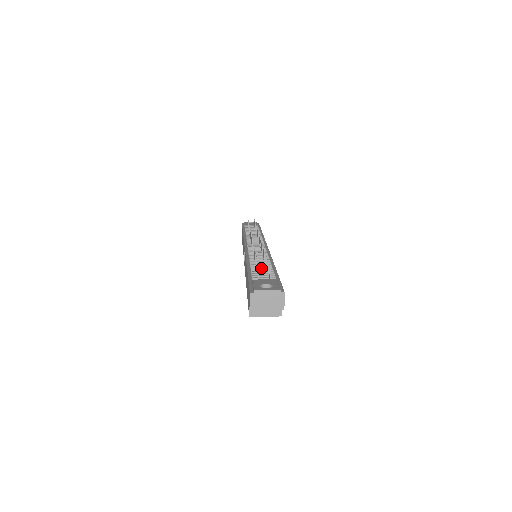
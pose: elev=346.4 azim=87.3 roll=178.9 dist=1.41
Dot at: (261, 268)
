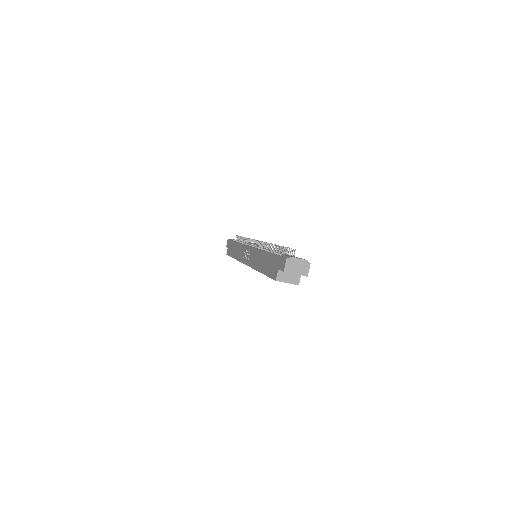
Dot at: occluded
